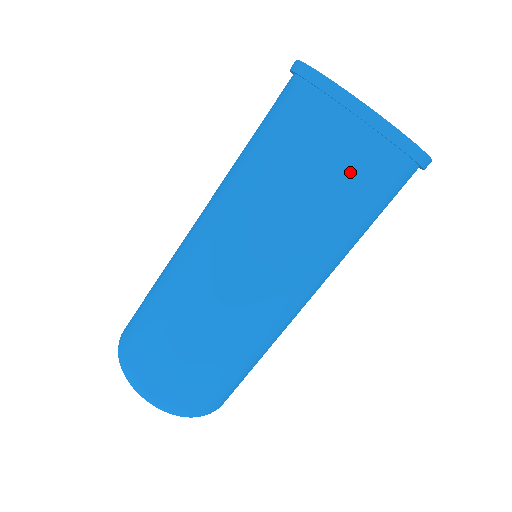
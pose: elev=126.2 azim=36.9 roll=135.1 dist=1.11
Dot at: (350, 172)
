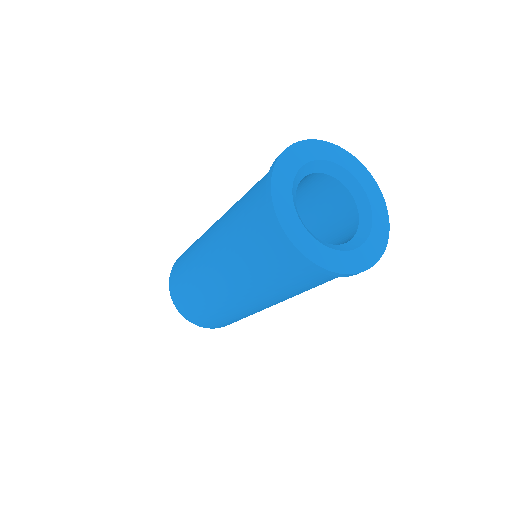
Dot at: (281, 265)
